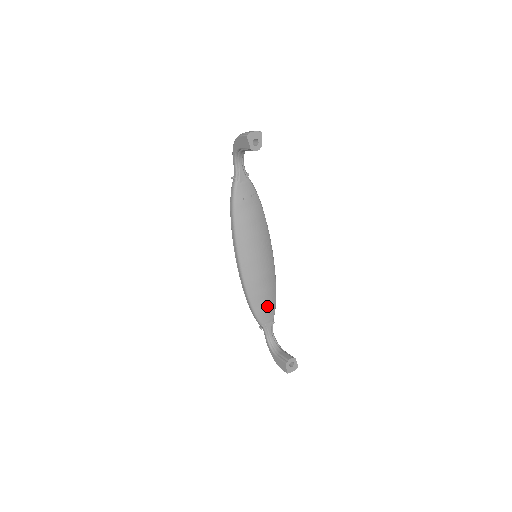
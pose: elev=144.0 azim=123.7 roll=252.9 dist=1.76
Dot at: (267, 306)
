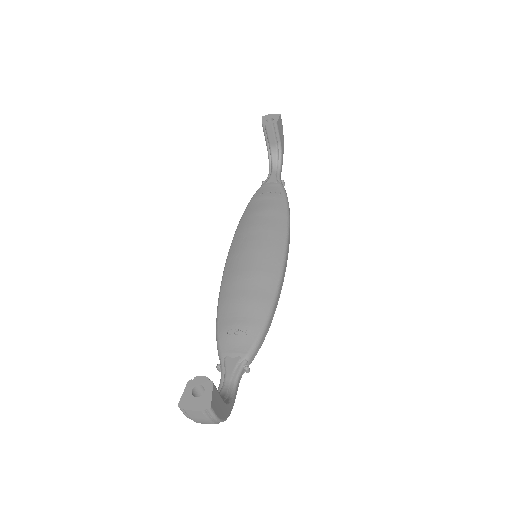
Dot at: (240, 323)
